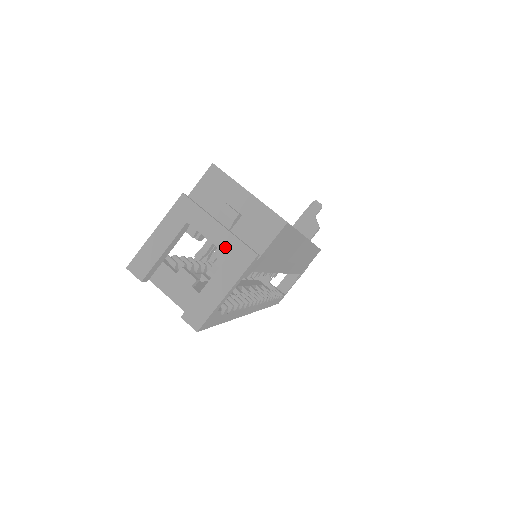
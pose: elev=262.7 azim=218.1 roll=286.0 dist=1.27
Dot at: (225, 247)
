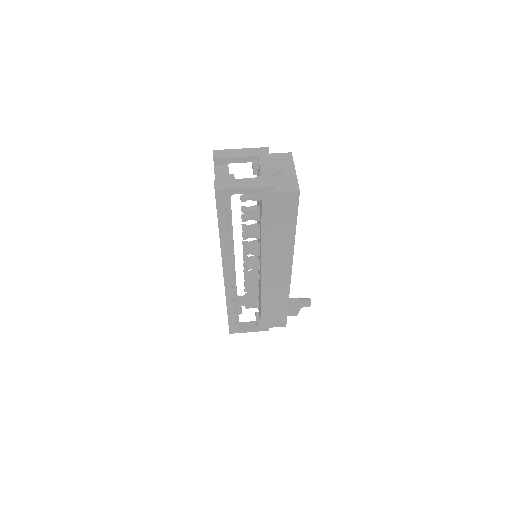
Dot at: (264, 174)
